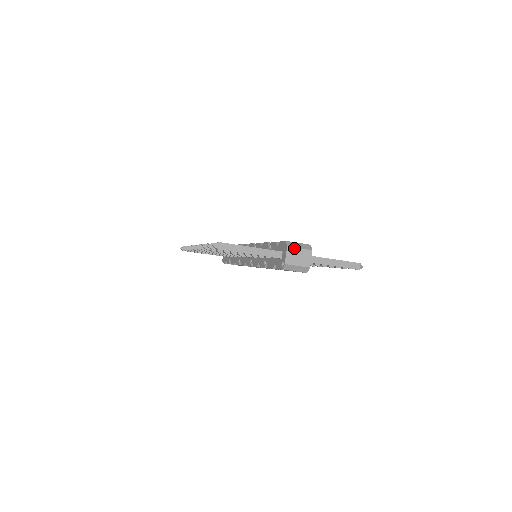
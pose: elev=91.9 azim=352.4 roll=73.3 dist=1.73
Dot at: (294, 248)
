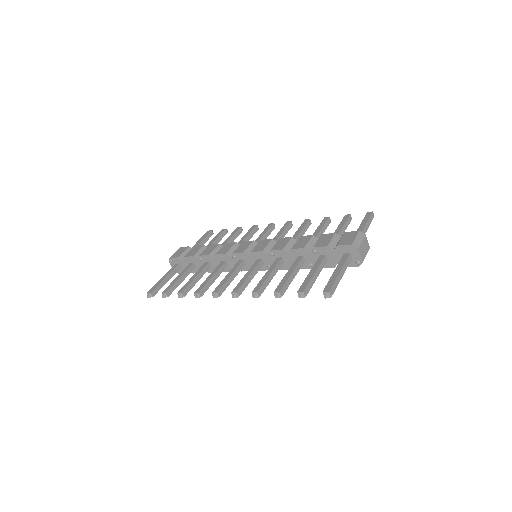
Dot at: (360, 245)
